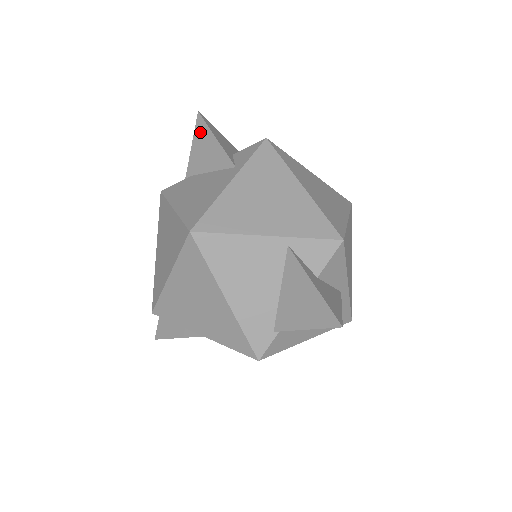
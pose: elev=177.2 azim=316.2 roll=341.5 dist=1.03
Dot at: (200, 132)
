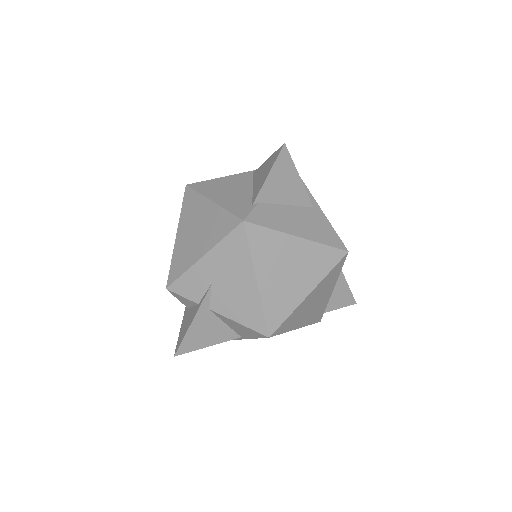
Dot at: occluded
